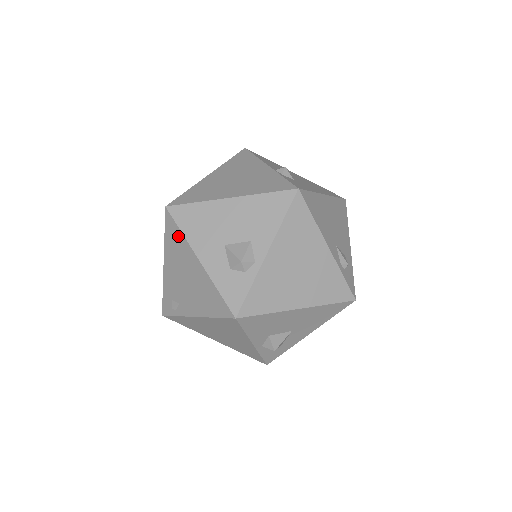
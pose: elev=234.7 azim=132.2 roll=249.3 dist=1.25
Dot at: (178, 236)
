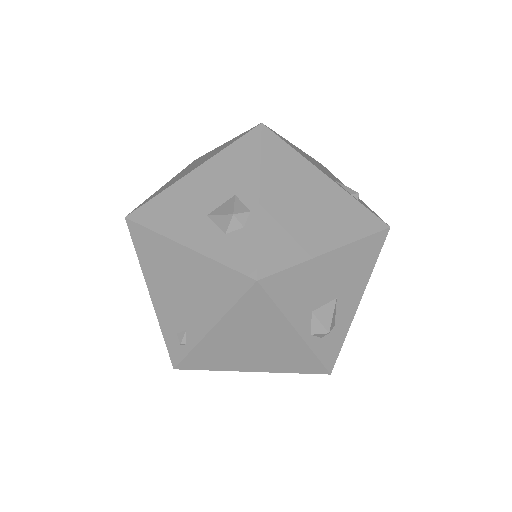
Dot at: (151, 240)
